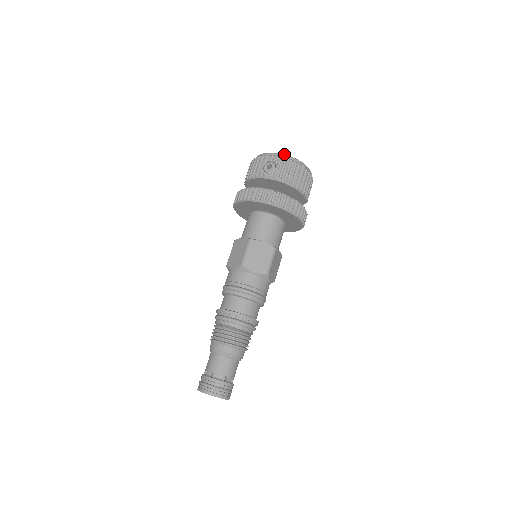
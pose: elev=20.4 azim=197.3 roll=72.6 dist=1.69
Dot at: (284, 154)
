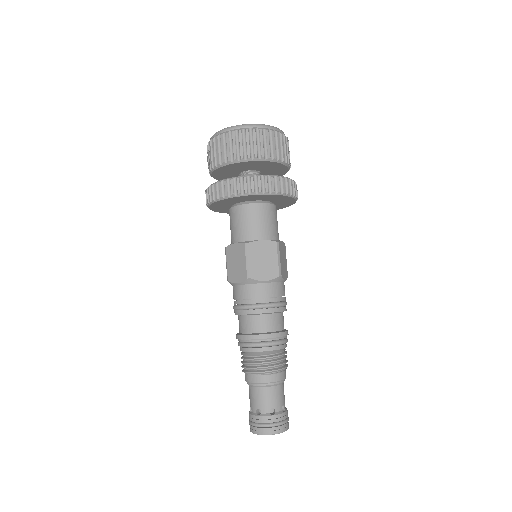
Dot at: (214, 134)
